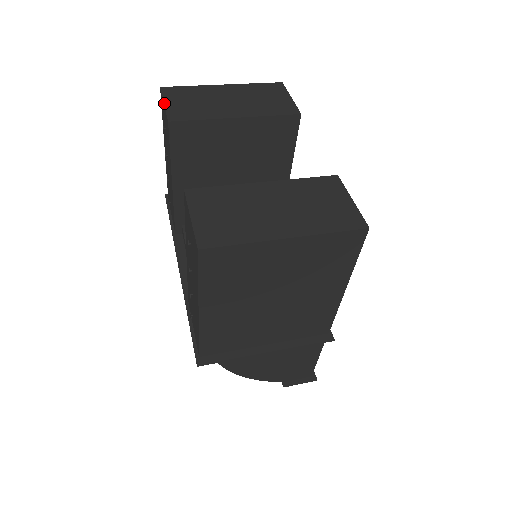
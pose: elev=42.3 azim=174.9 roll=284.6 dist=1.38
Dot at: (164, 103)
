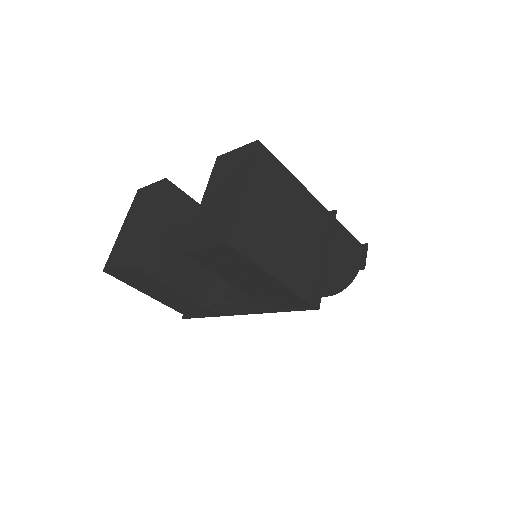
Dot at: (116, 268)
